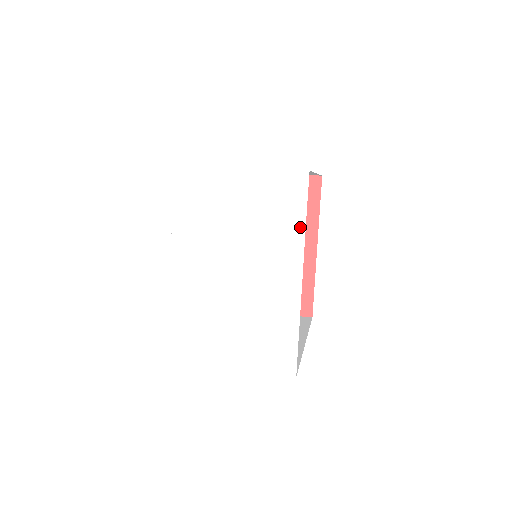
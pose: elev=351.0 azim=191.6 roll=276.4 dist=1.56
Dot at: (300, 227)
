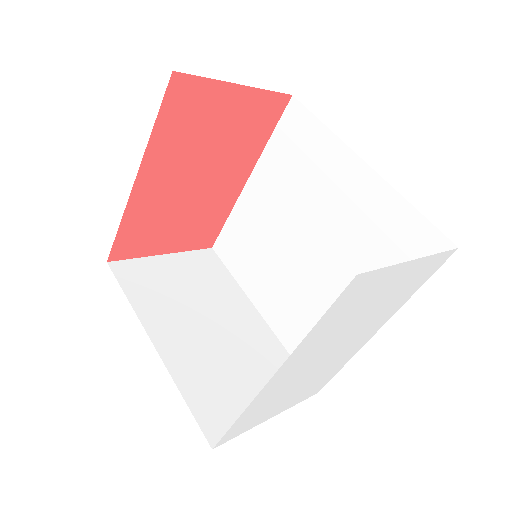
Dot at: (410, 296)
